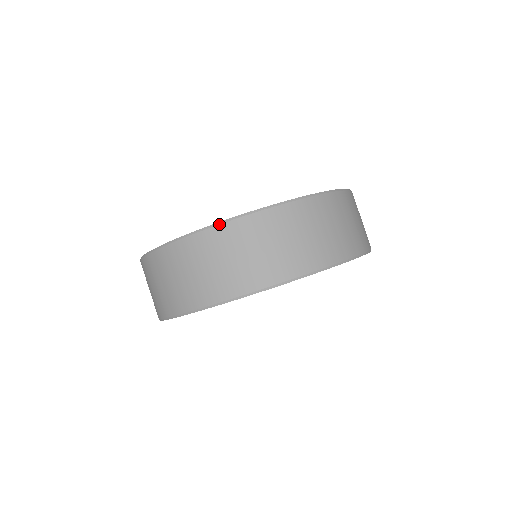
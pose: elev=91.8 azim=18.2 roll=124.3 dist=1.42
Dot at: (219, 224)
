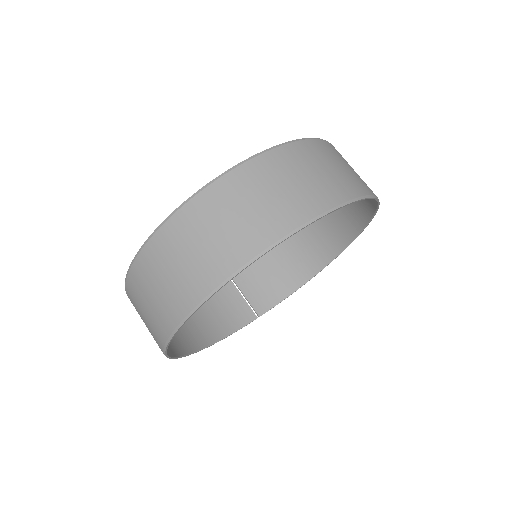
Dot at: (302, 139)
